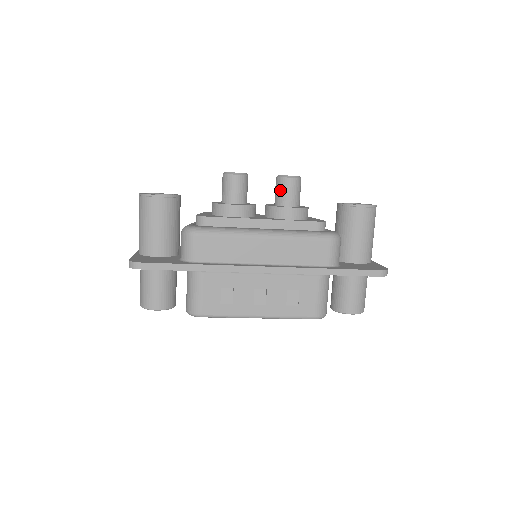
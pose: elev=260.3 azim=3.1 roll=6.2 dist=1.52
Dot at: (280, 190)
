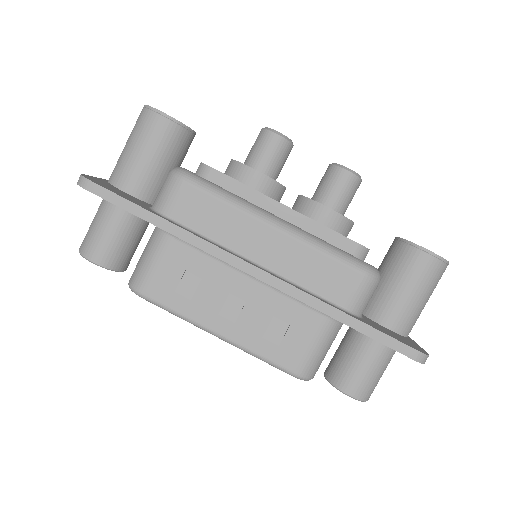
Dot at: (326, 182)
